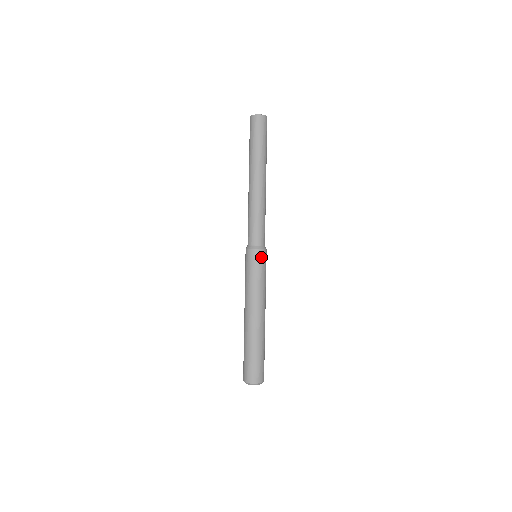
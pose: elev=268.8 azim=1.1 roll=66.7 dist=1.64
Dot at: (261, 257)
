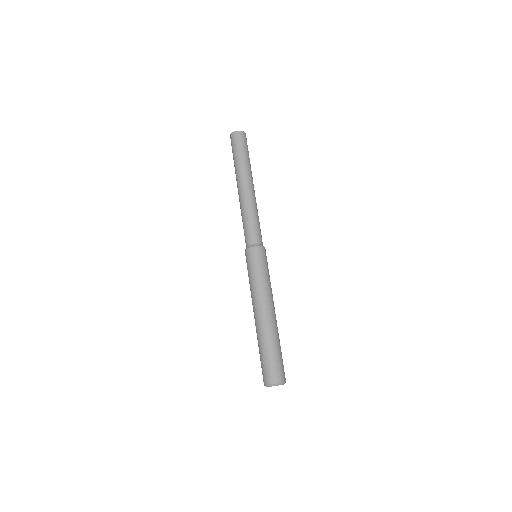
Dot at: (253, 255)
